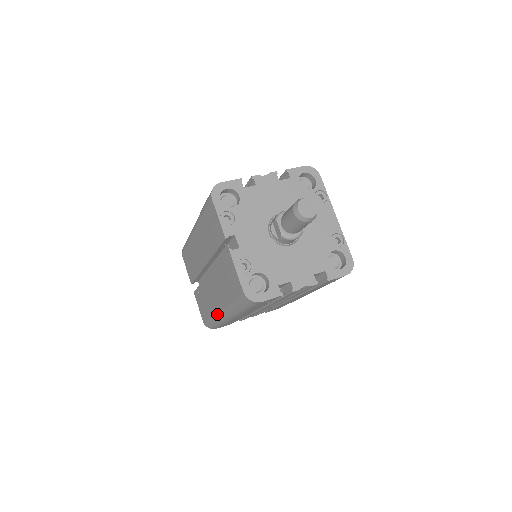
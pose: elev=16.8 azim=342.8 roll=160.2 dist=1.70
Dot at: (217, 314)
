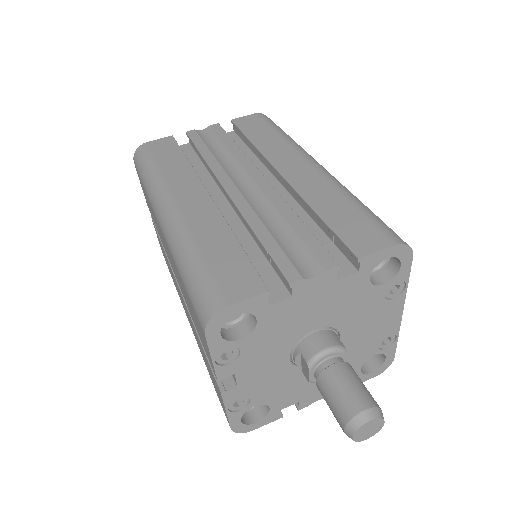
Dot at: occluded
